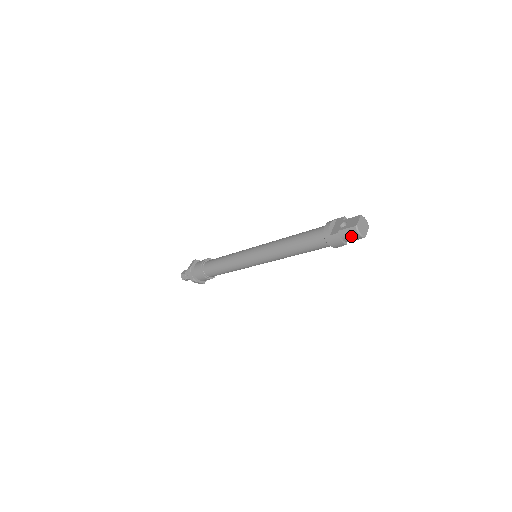
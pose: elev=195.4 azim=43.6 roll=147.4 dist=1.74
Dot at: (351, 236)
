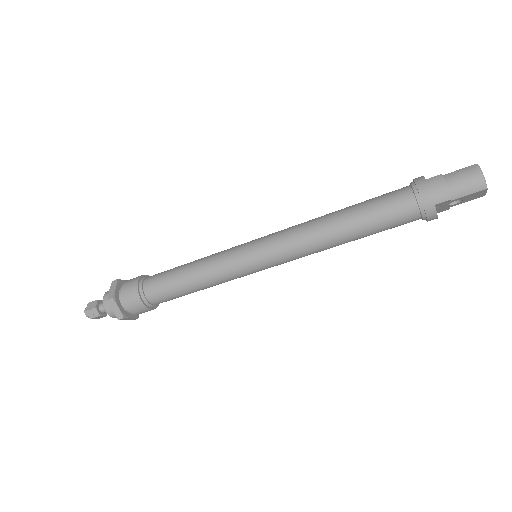
Dot at: (465, 179)
